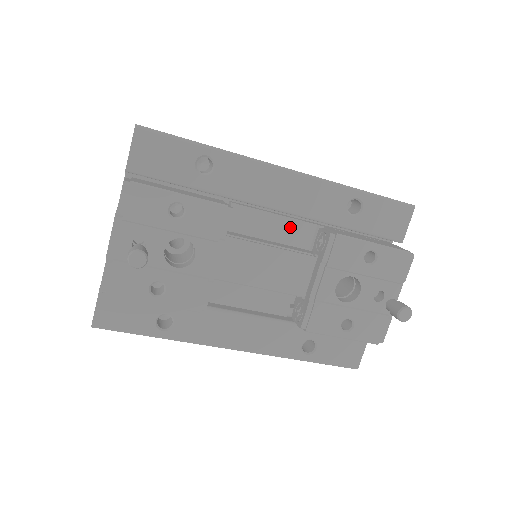
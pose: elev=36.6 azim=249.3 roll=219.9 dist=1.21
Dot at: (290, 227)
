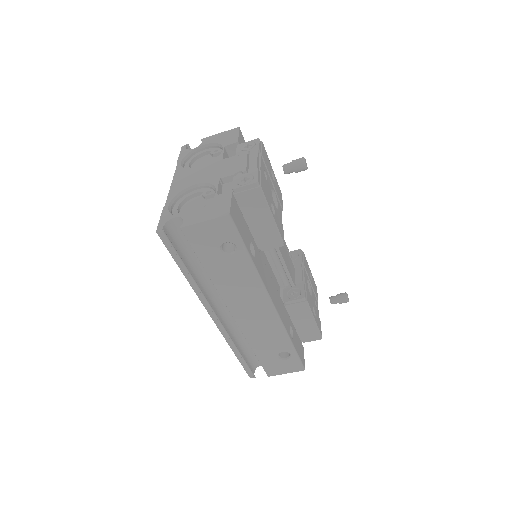
Dot at: occluded
